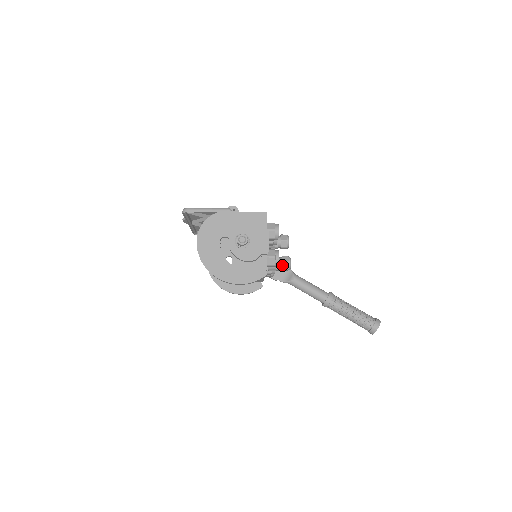
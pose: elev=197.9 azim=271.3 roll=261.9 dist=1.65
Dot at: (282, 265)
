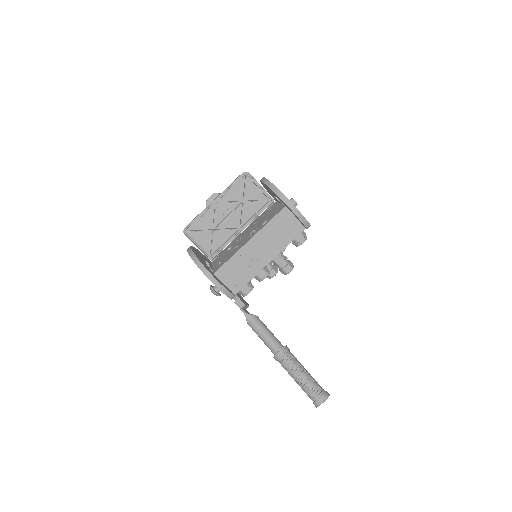
Dot at: (289, 261)
